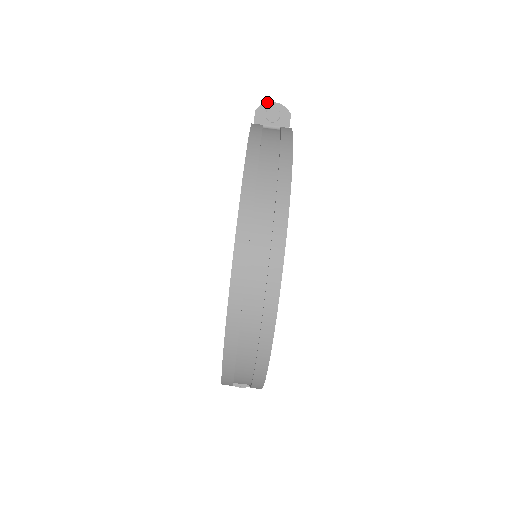
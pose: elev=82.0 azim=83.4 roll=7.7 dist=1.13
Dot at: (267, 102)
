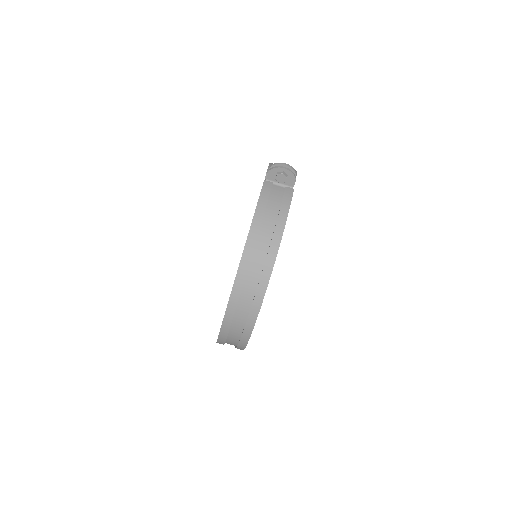
Dot at: (279, 167)
